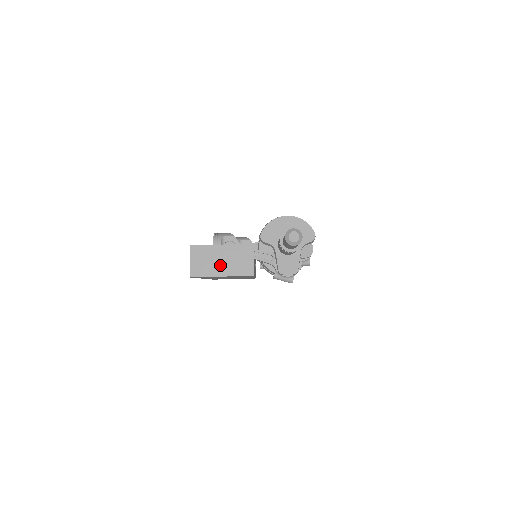
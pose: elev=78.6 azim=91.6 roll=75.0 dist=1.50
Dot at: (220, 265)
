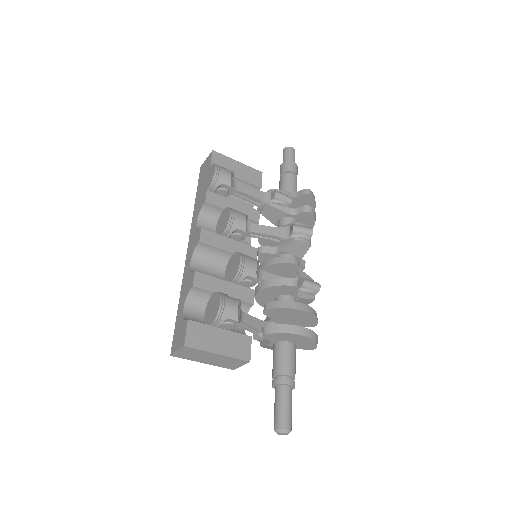
Dot at: (206, 360)
